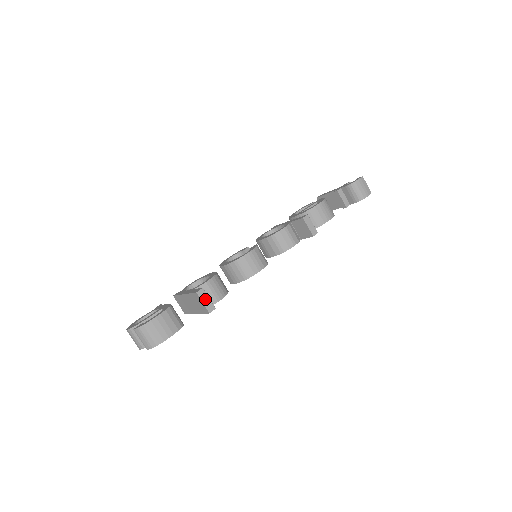
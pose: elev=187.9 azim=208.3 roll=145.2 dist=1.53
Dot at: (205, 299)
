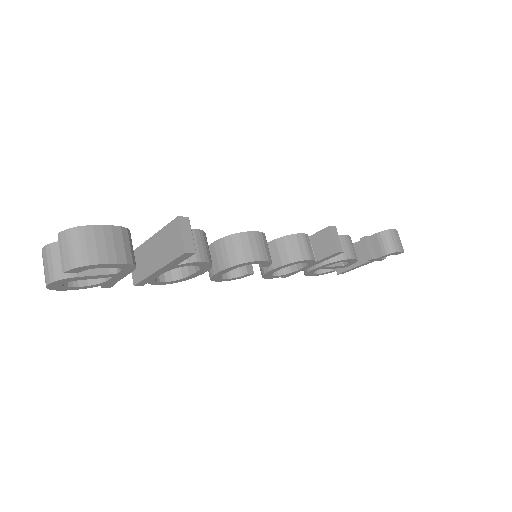
Dot at: (186, 232)
